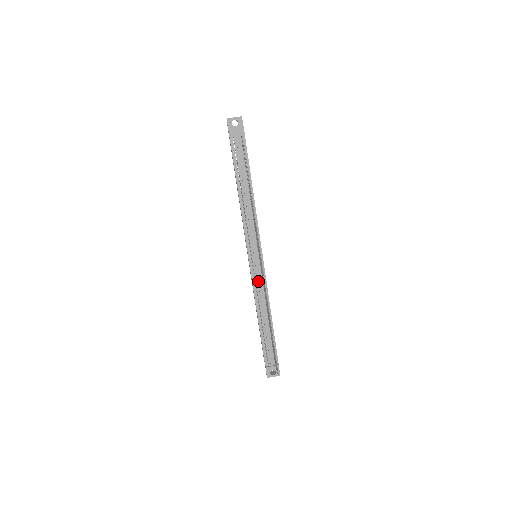
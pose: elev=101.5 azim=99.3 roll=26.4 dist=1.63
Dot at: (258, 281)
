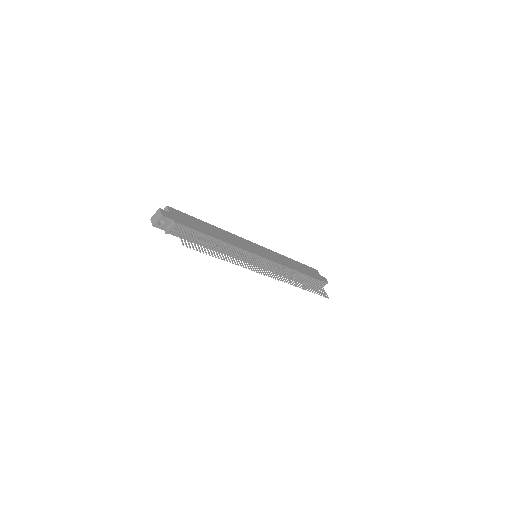
Dot at: (271, 268)
